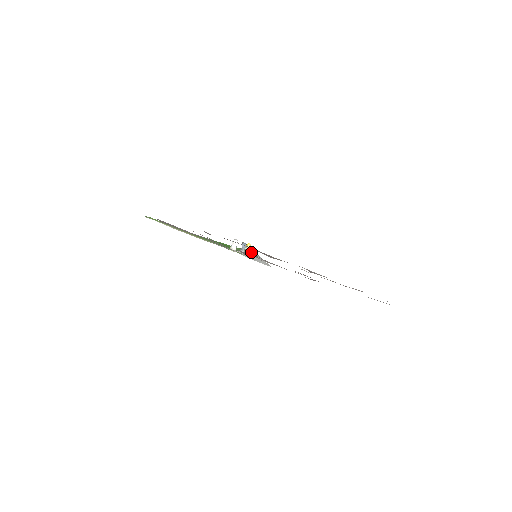
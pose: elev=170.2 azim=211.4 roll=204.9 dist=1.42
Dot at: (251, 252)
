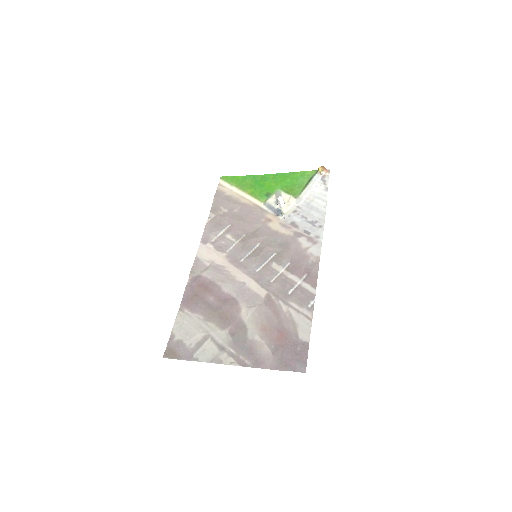
Dot at: (321, 178)
